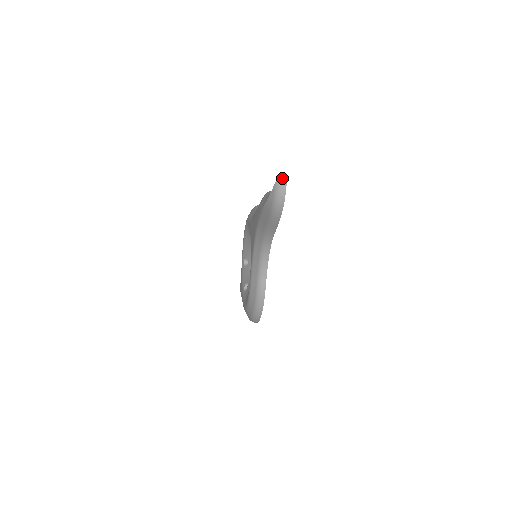
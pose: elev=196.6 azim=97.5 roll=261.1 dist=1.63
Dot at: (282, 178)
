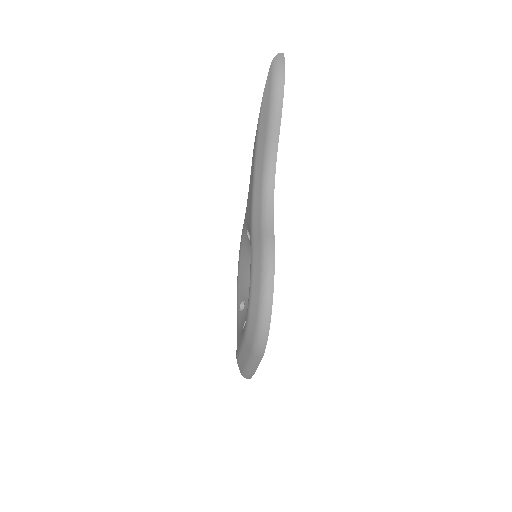
Dot at: (278, 55)
